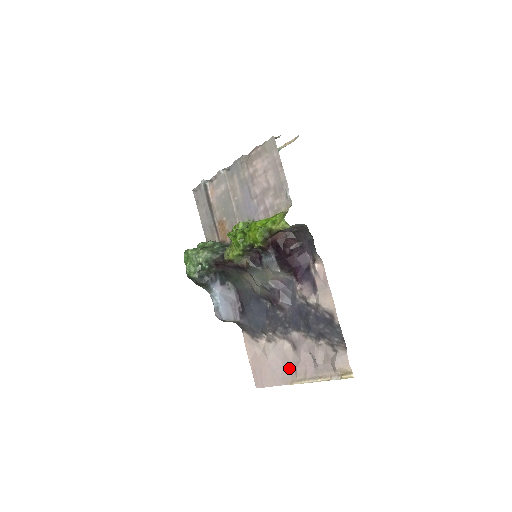
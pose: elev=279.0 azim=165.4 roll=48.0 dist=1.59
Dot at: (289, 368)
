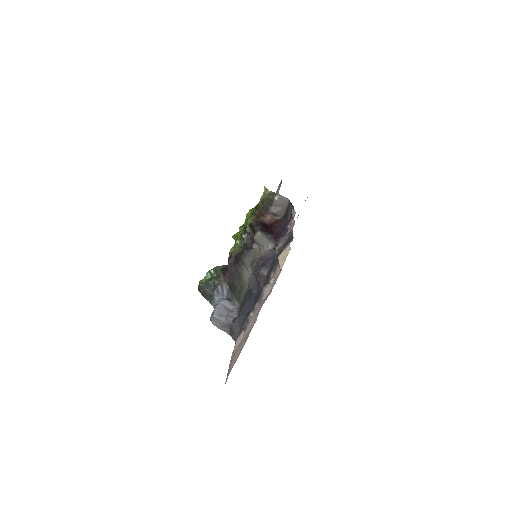
Dot at: occluded
